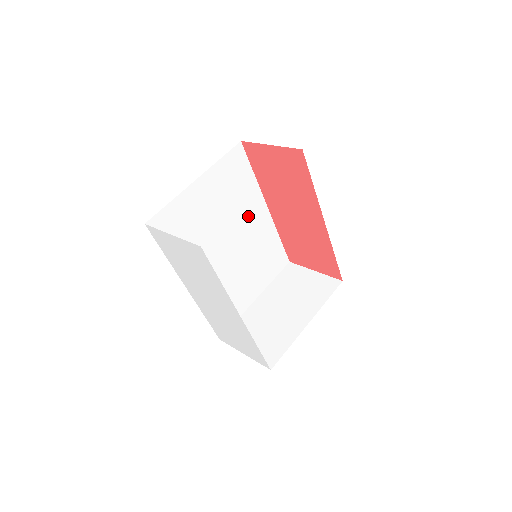
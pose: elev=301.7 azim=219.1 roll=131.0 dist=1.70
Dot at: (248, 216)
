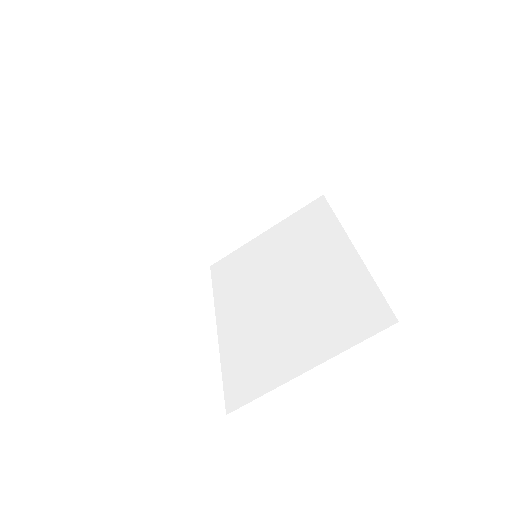
Dot at: occluded
